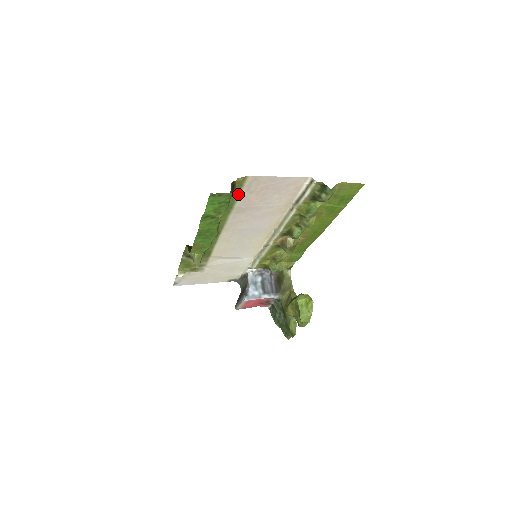
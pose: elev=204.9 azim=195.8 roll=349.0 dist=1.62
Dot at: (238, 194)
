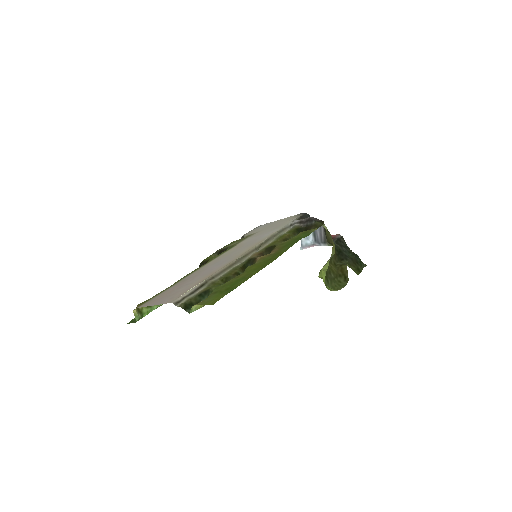
Dot at: (157, 295)
